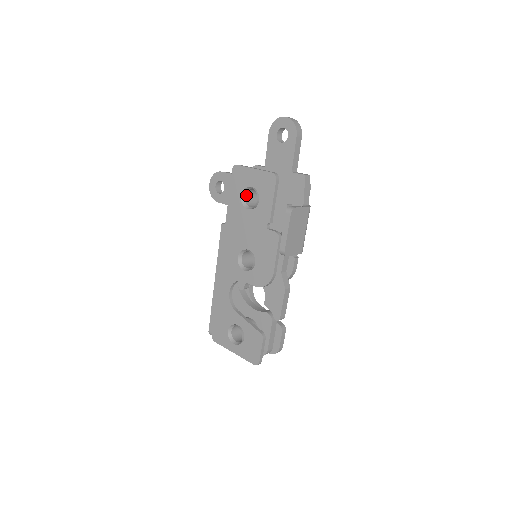
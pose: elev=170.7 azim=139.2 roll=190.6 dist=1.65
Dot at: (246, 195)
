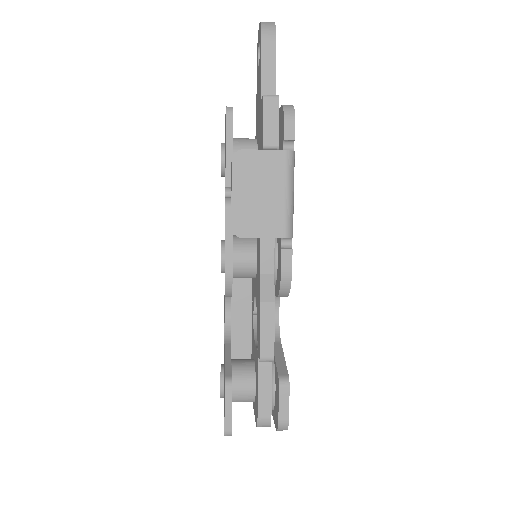
Dot at: occluded
